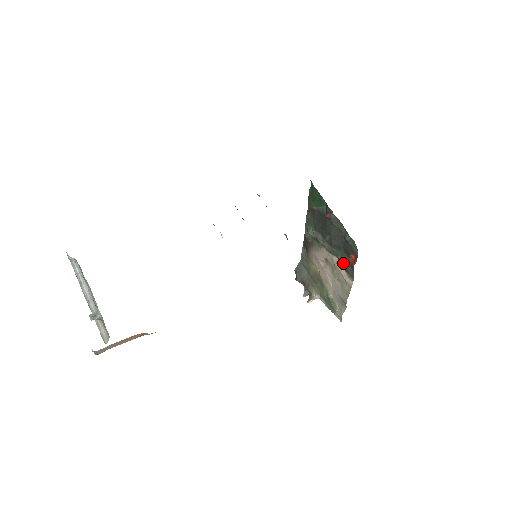
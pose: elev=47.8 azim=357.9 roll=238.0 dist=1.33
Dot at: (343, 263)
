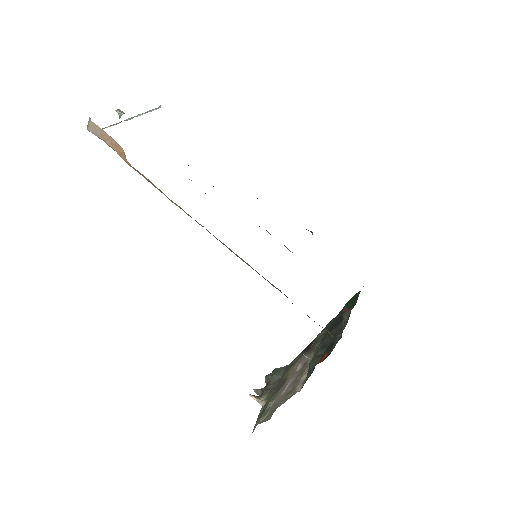
Dot at: (312, 362)
